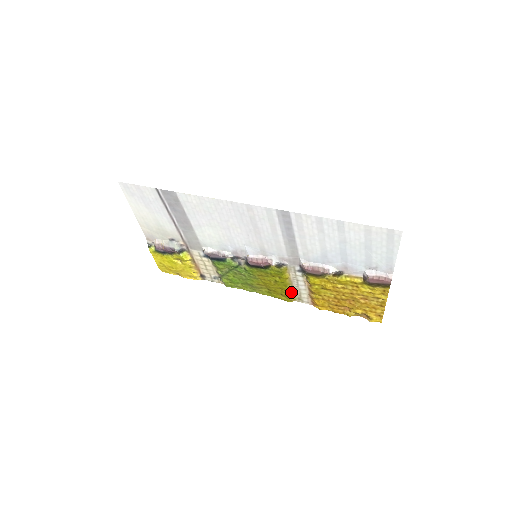
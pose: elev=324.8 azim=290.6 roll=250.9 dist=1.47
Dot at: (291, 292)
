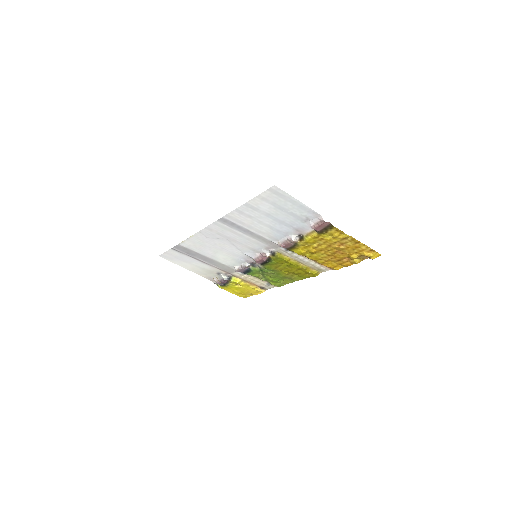
Dot at: (308, 268)
